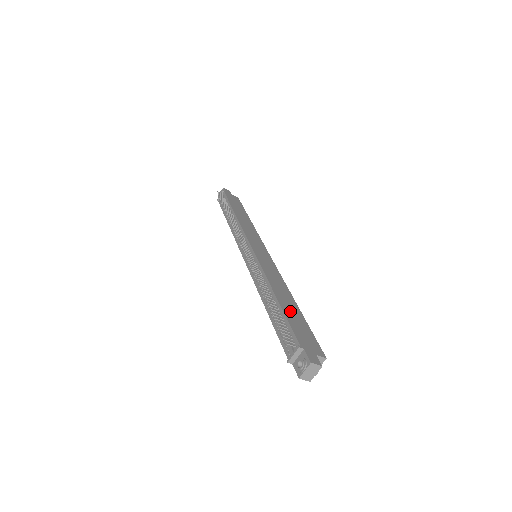
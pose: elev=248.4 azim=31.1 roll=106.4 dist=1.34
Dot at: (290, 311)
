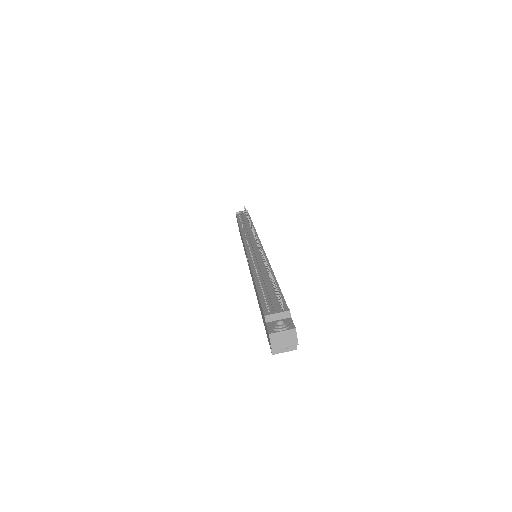
Dot at: occluded
